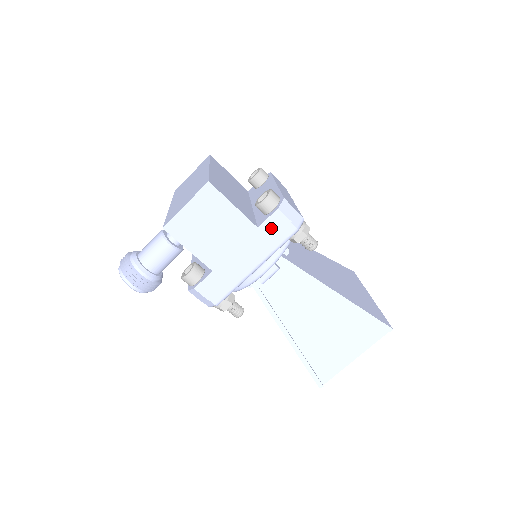
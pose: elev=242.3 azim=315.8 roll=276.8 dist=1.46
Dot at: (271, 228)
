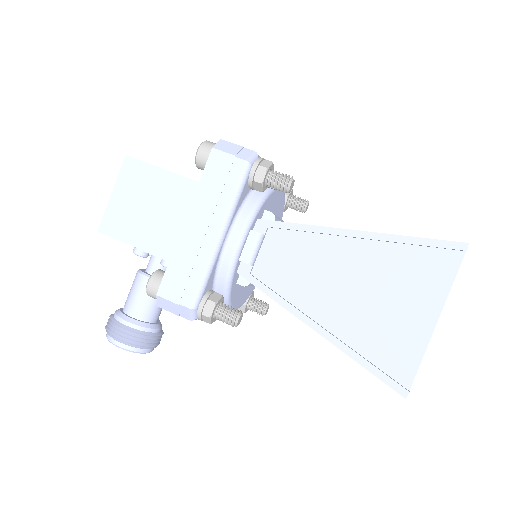
Dot at: (215, 175)
